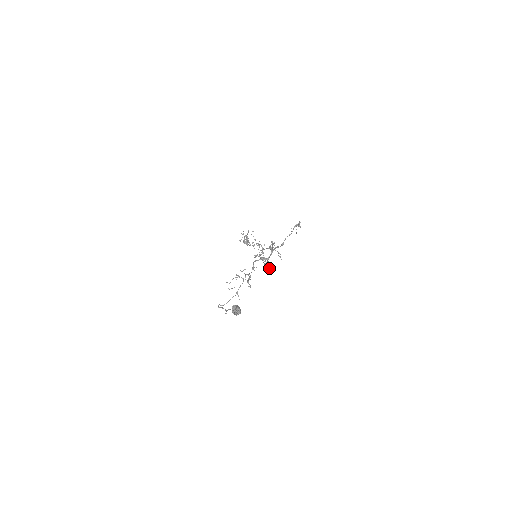
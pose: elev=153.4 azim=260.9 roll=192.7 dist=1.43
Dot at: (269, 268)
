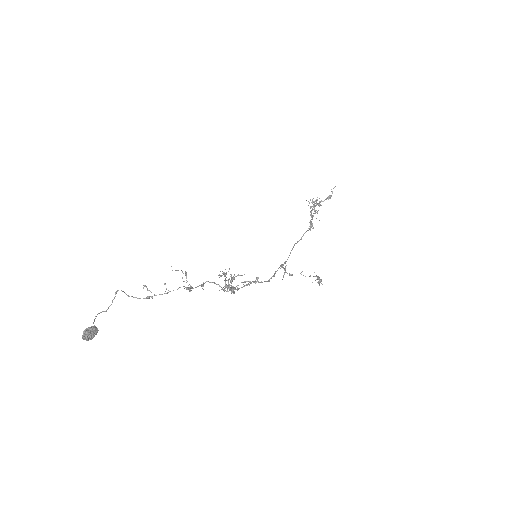
Dot at: (231, 292)
